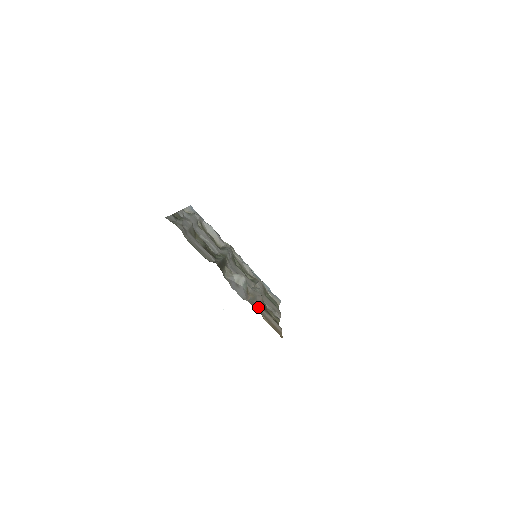
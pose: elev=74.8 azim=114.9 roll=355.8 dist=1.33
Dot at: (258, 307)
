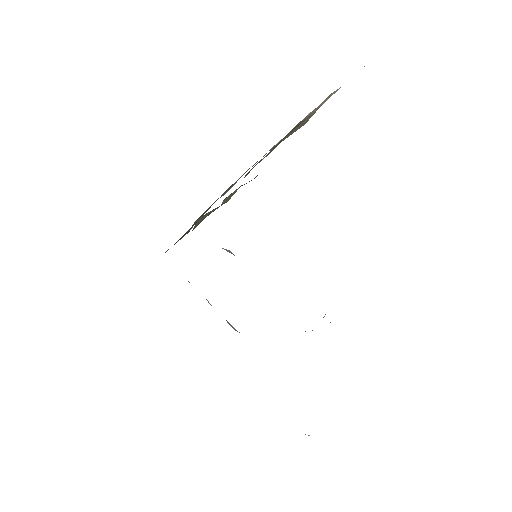
Dot at: occluded
